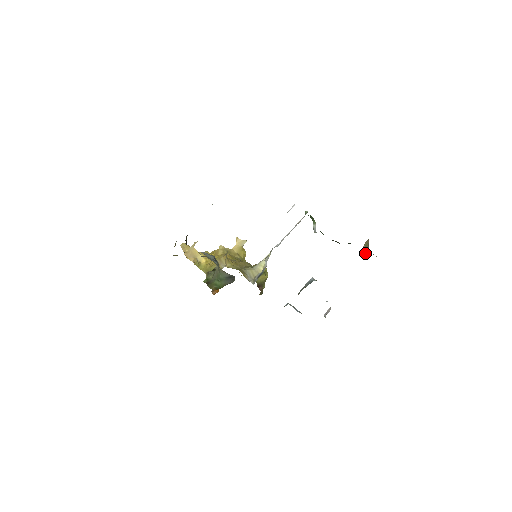
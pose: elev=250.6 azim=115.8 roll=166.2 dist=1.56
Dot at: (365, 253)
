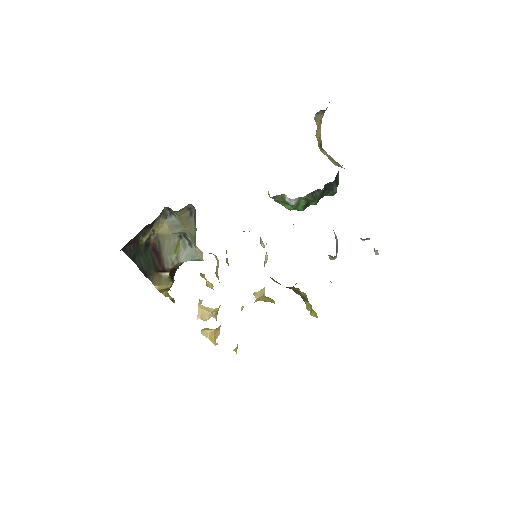
Dot at: occluded
